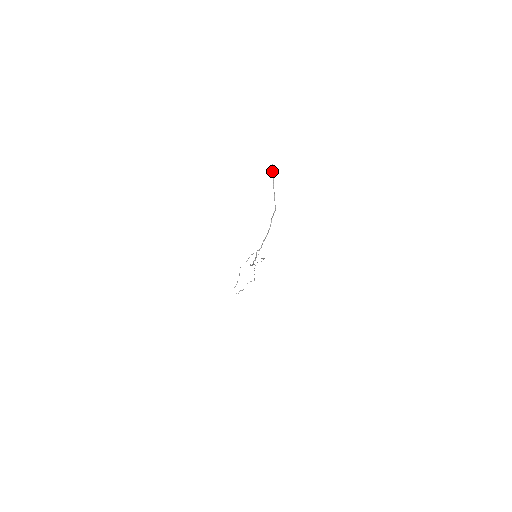
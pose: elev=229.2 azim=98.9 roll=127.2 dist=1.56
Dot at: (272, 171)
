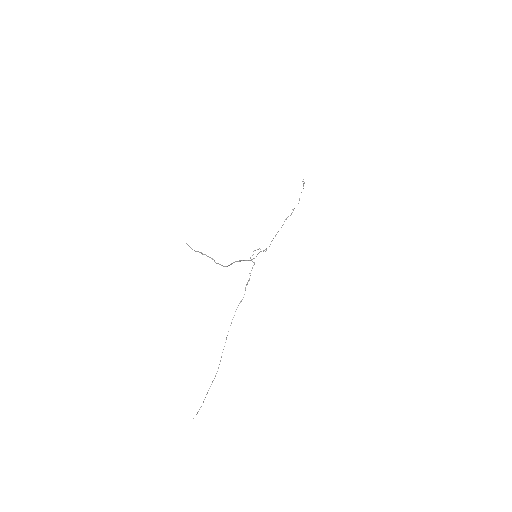
Dot at: occluded
